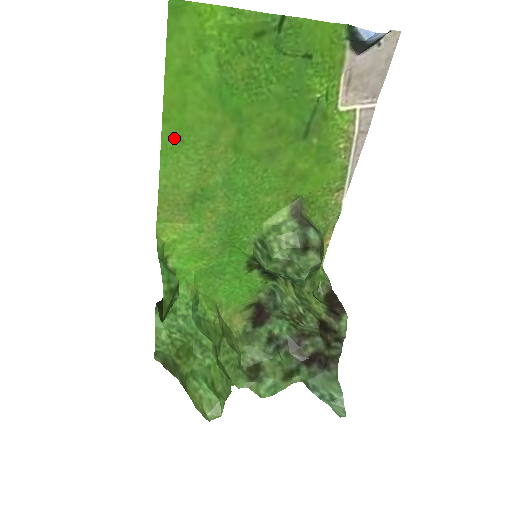
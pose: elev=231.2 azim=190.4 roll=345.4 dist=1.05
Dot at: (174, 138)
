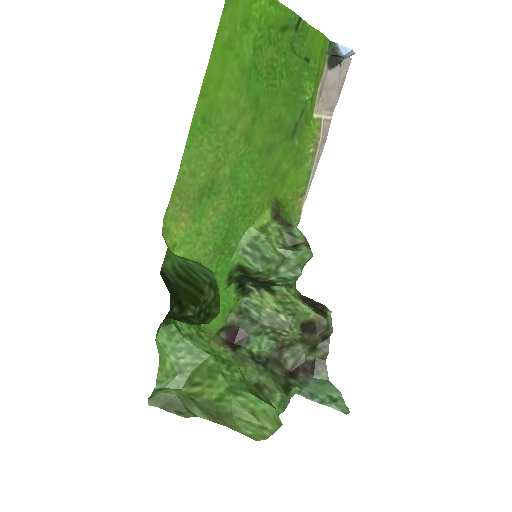
Dot at: (203, 117)
